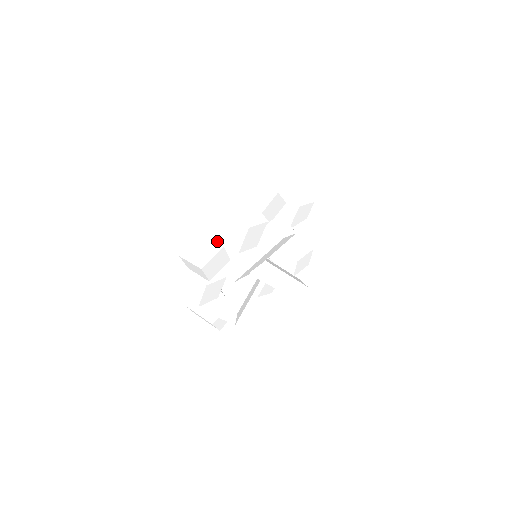
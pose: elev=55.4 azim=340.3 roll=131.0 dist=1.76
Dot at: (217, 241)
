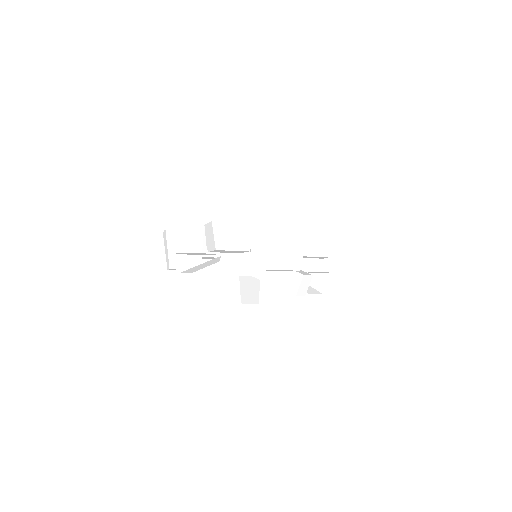
Dot at: (251, 241)
